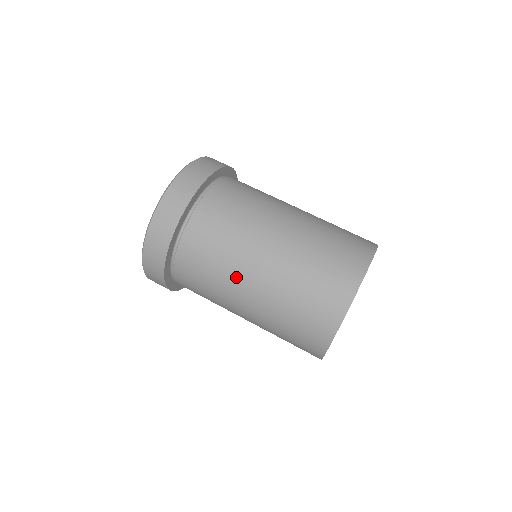
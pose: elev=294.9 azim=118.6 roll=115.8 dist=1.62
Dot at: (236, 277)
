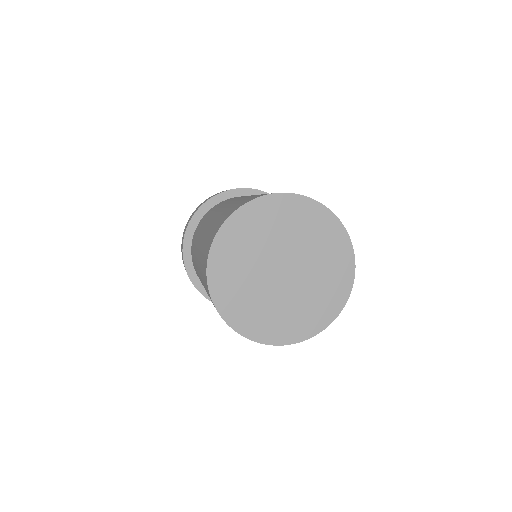
Dot at: occluded
